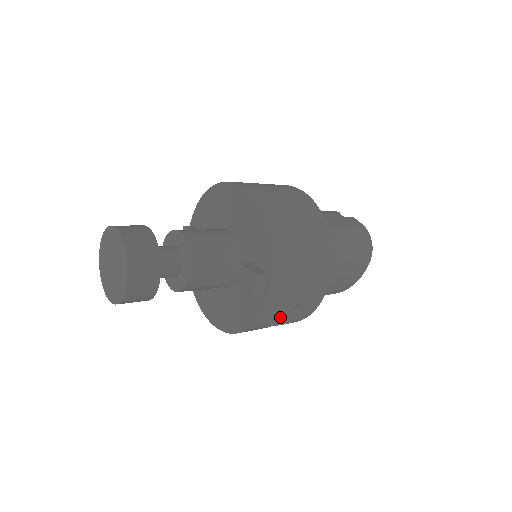
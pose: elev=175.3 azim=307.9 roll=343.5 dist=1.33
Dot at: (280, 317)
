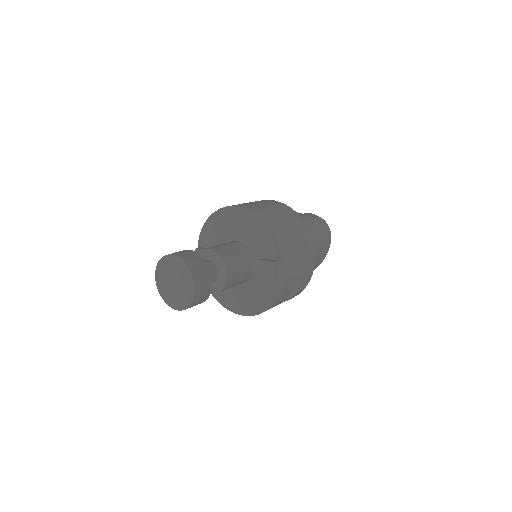
Dot at: (291, 291)
